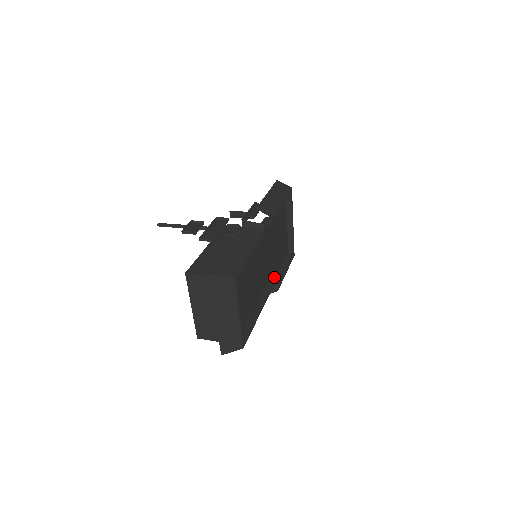
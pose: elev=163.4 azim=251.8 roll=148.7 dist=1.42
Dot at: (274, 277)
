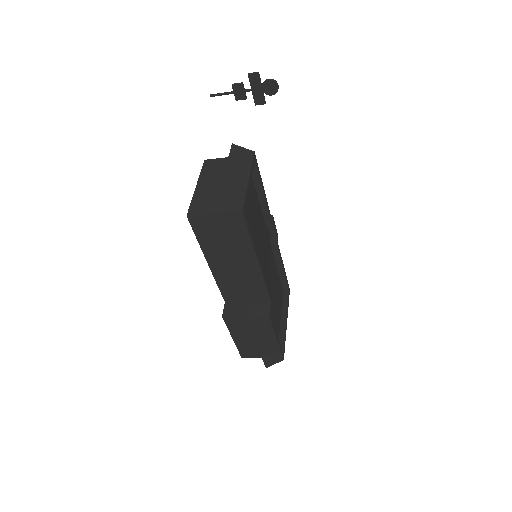
Dot at: (269, 294)
